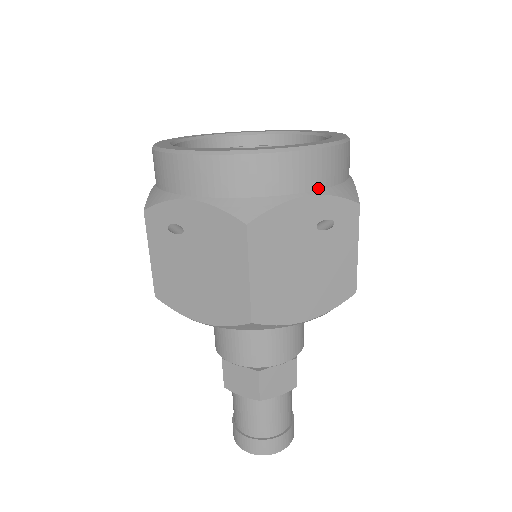
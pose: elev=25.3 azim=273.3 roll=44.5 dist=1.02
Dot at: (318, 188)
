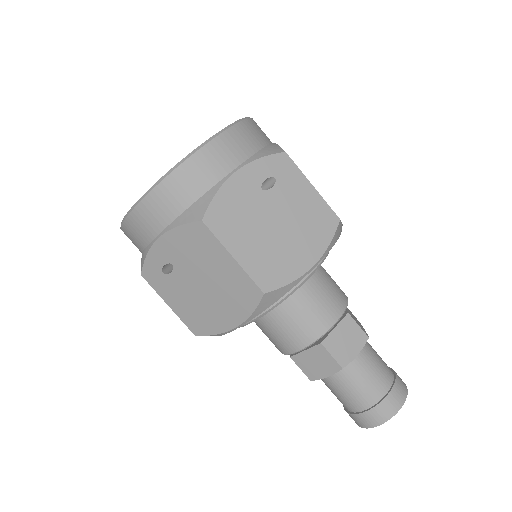
Dot at: (241, 162)
